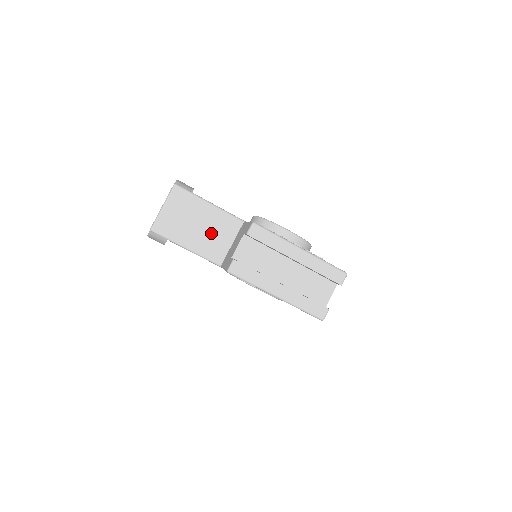
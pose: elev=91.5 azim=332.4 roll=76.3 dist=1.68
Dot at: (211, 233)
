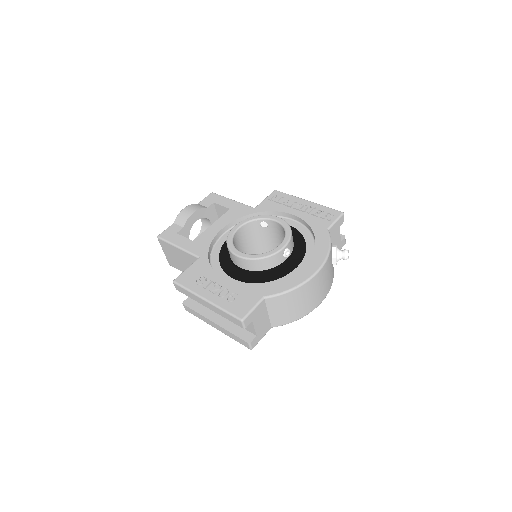
Dot at: occluded
